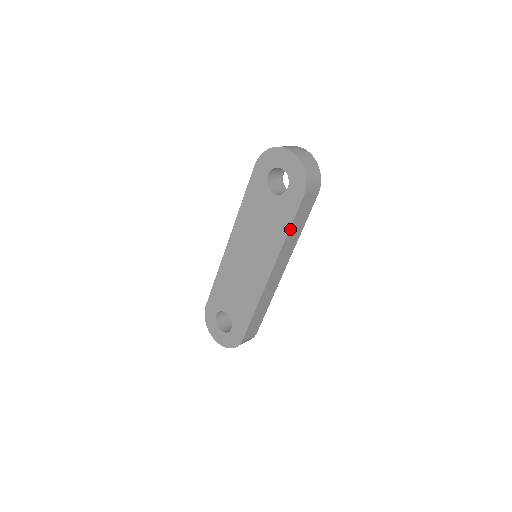
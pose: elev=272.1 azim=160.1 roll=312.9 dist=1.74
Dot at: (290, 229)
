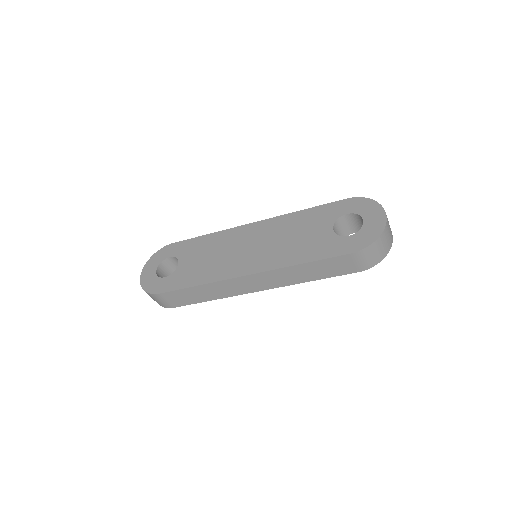
Dot at: (309, 263)
